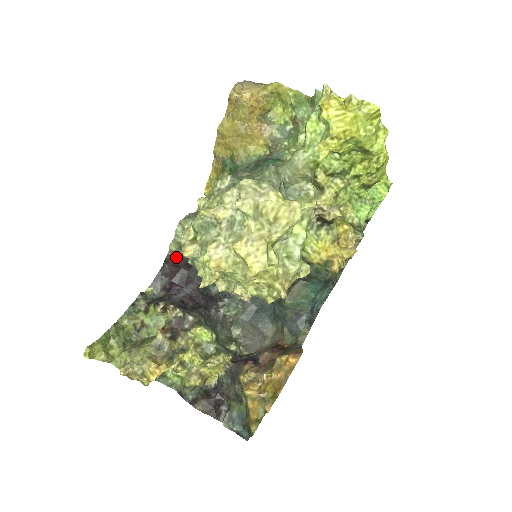
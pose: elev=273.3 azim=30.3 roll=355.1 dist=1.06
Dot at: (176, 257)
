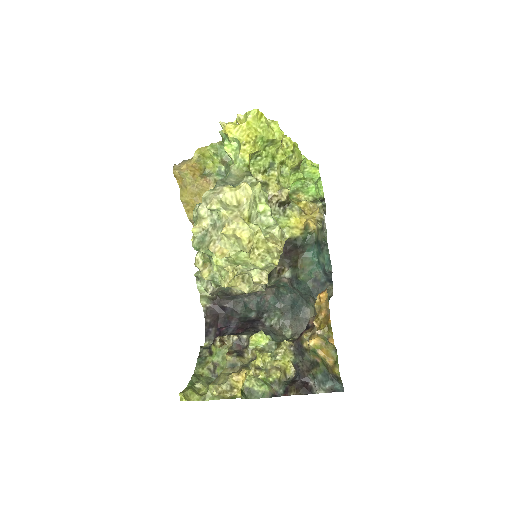
Dot at: (210, 308)
